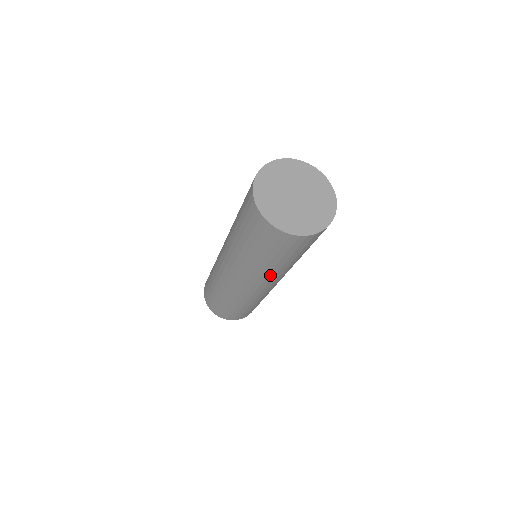
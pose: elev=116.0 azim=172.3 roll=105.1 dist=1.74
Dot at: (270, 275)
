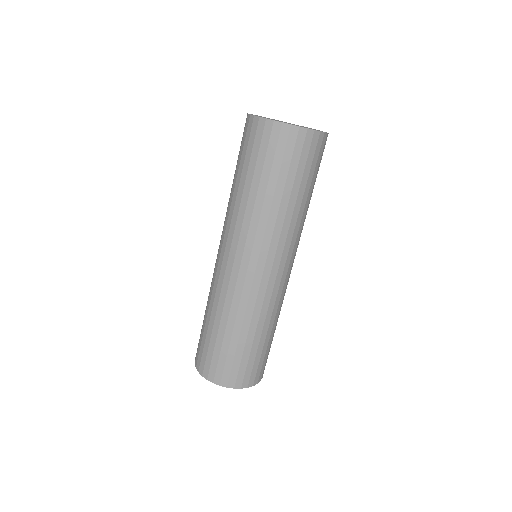
Dot at: (295, 232)
